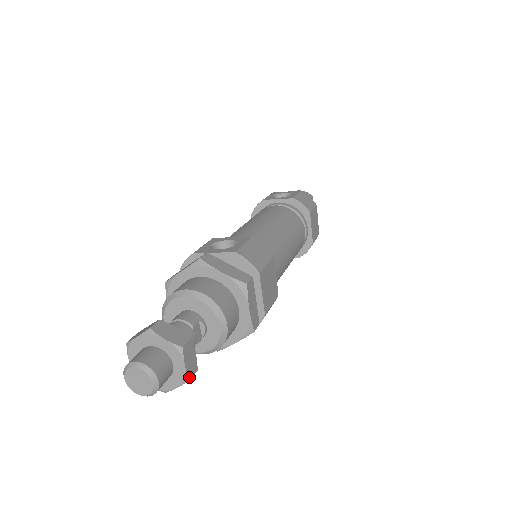
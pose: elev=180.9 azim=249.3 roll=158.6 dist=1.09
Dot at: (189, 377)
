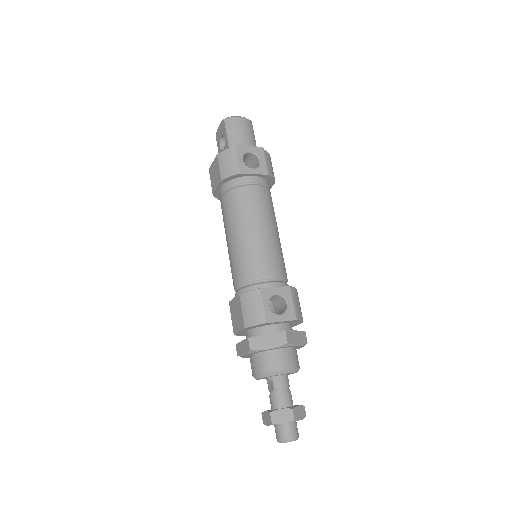
Dot at: occluded
